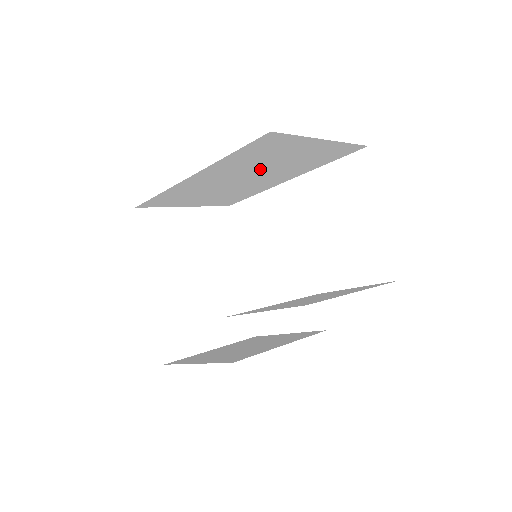
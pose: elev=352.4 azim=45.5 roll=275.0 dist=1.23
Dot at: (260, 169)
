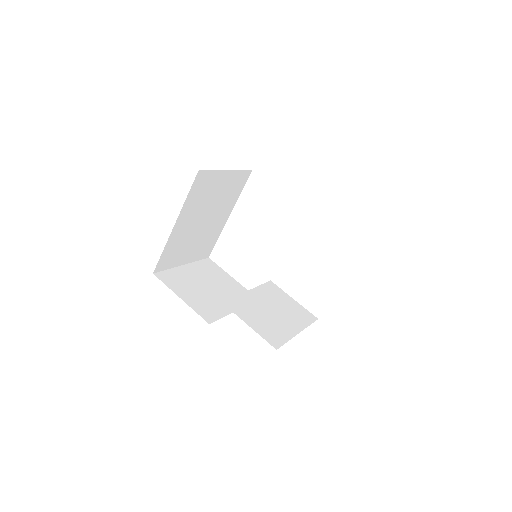
Dot at: occluded
